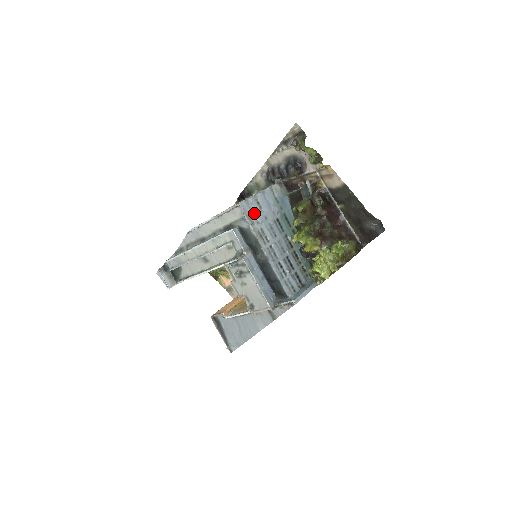
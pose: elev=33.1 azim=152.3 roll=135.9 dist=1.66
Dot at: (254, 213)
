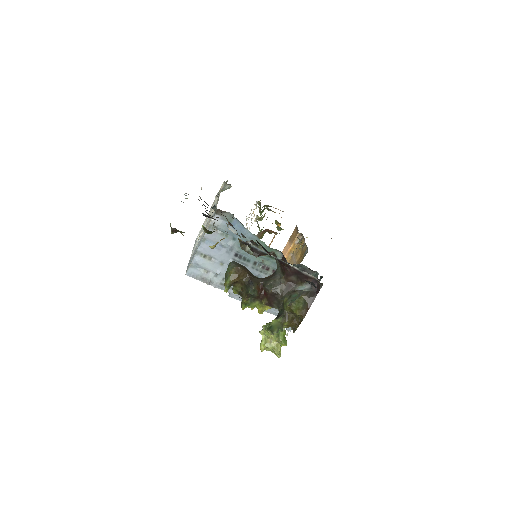
Dot at: (206, 270)
